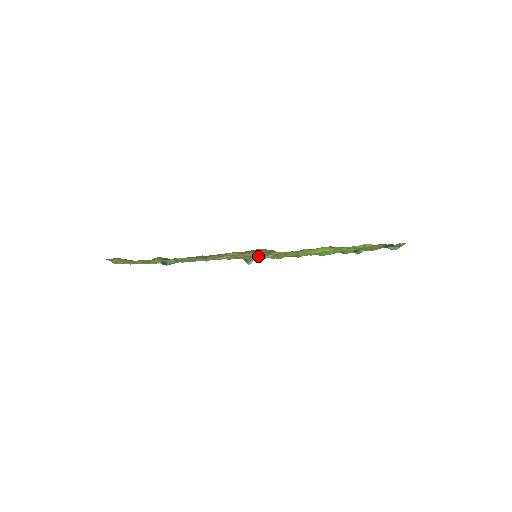
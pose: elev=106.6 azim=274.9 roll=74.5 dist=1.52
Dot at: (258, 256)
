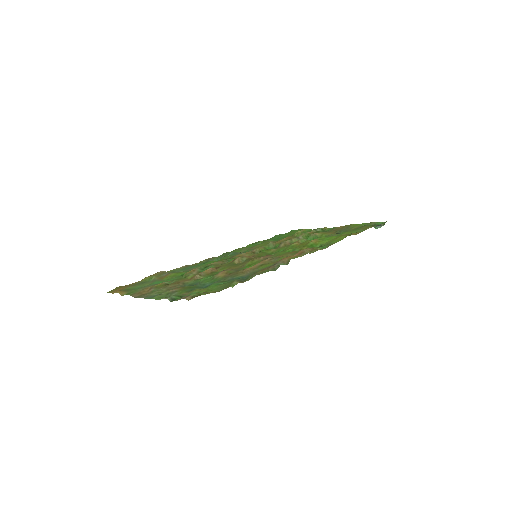
Dot at: occluded
